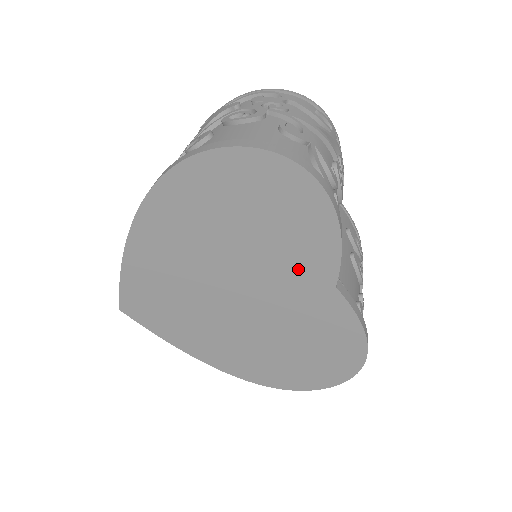
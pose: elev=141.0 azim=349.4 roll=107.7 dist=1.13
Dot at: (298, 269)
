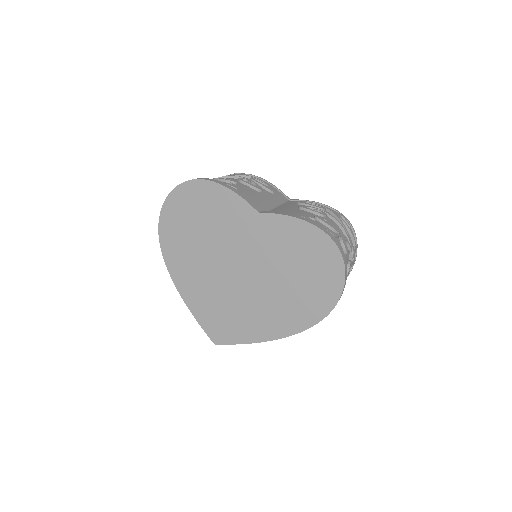
Dot at: (237, 224)
